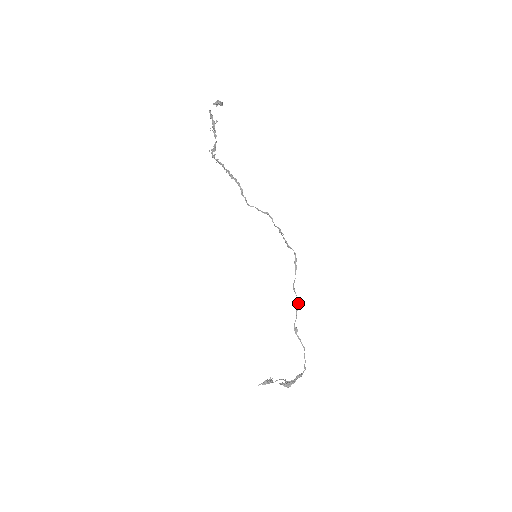
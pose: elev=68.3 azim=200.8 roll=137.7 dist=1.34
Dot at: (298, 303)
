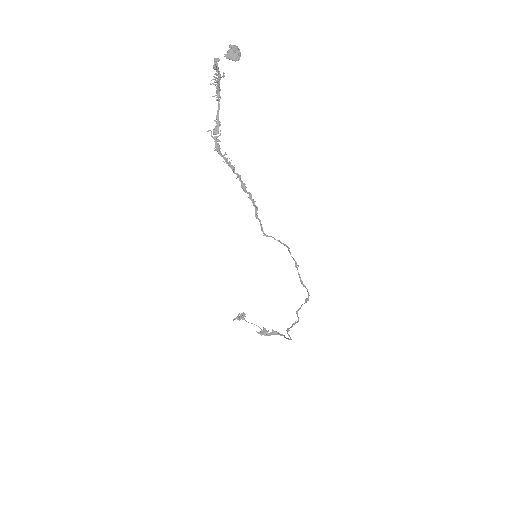
Dot at: occluded
